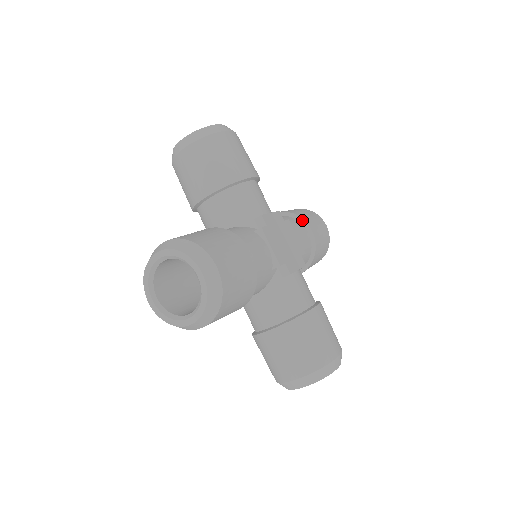
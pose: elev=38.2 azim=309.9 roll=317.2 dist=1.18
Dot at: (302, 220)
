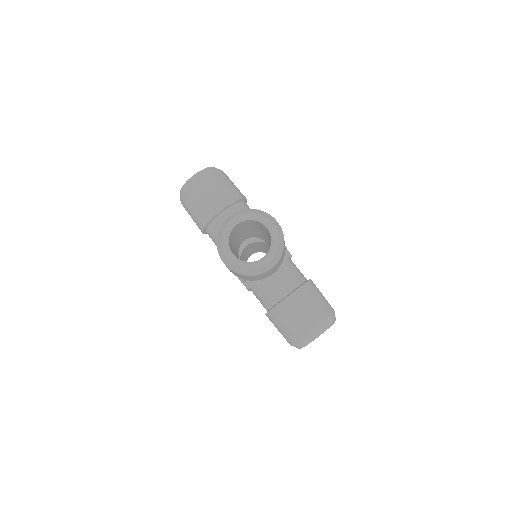
Dot at: occluded
